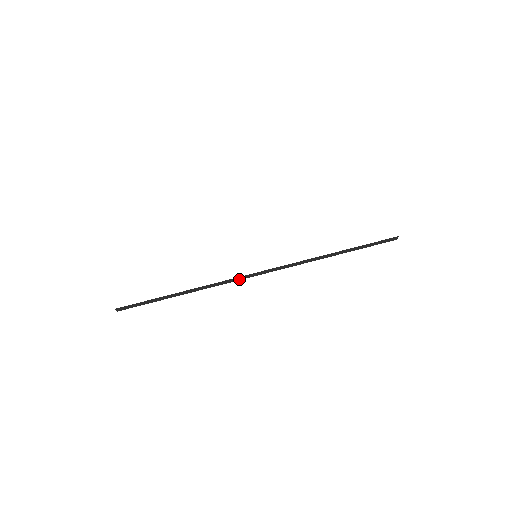
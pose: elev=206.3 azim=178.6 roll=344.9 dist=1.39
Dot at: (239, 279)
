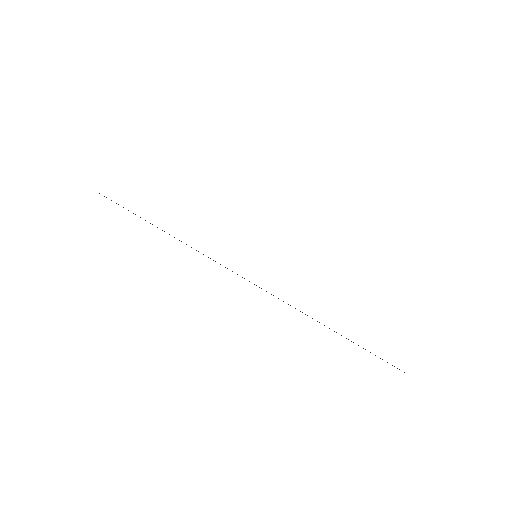
Dot at: occluded
